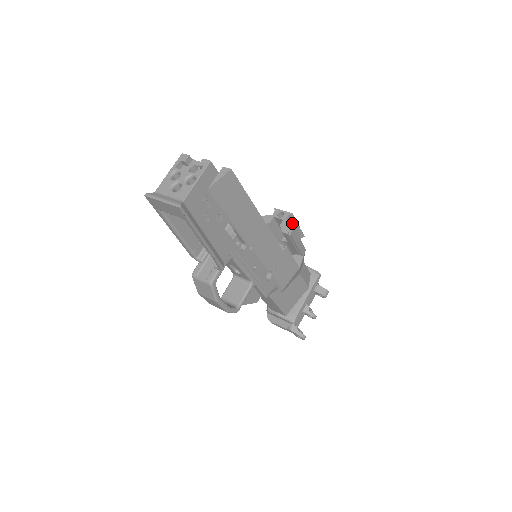
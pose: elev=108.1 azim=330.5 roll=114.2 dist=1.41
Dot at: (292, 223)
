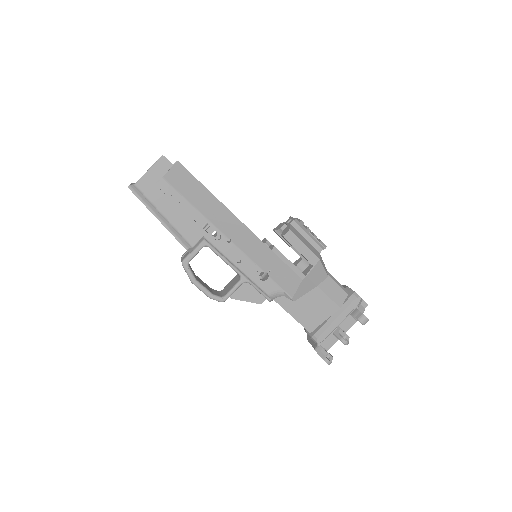
Dot at: (302, 230)
